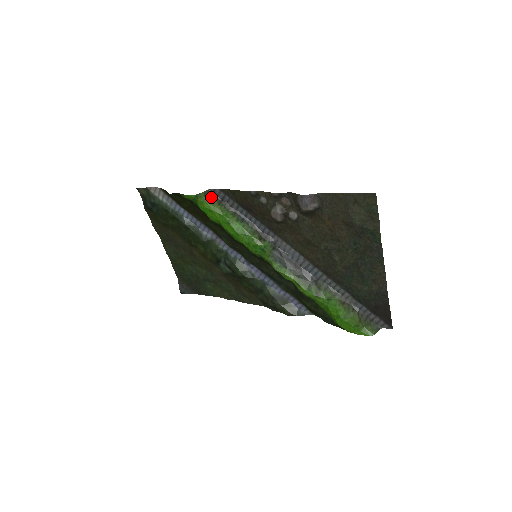
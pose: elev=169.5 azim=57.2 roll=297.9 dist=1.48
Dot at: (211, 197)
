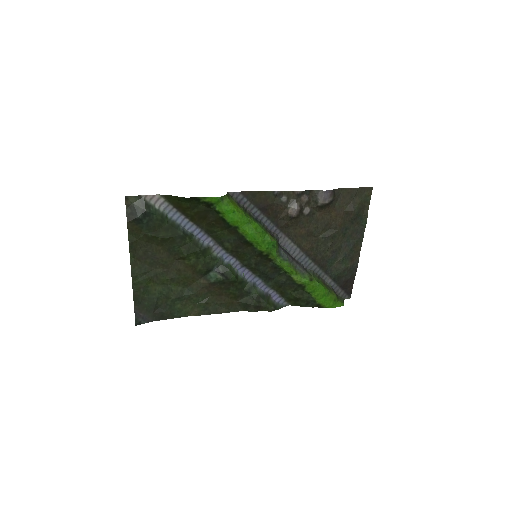
Dot at: (232, 199)
